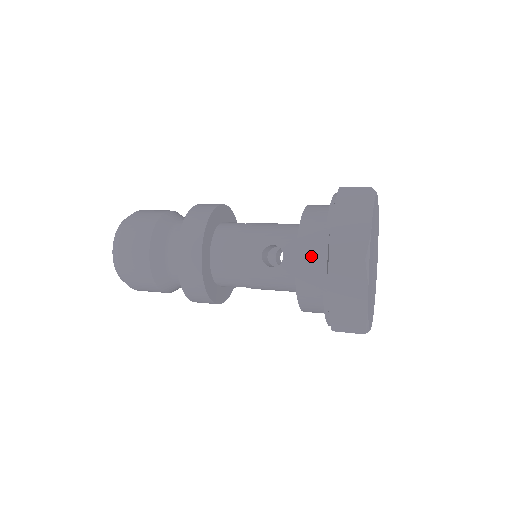
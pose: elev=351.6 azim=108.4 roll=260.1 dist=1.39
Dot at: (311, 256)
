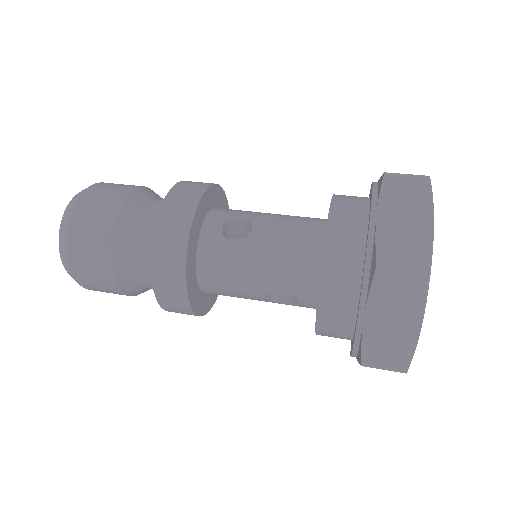
Dot at: (336, 331)
